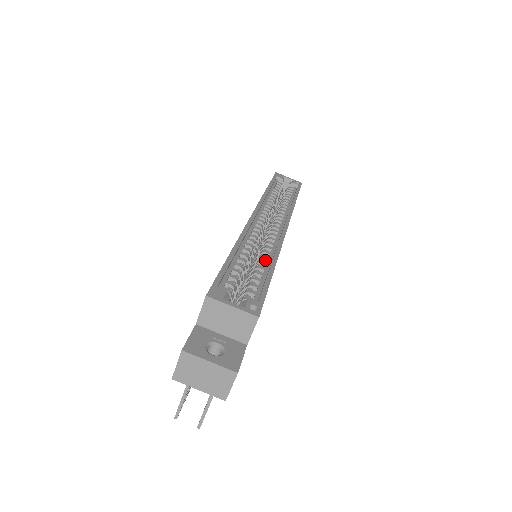
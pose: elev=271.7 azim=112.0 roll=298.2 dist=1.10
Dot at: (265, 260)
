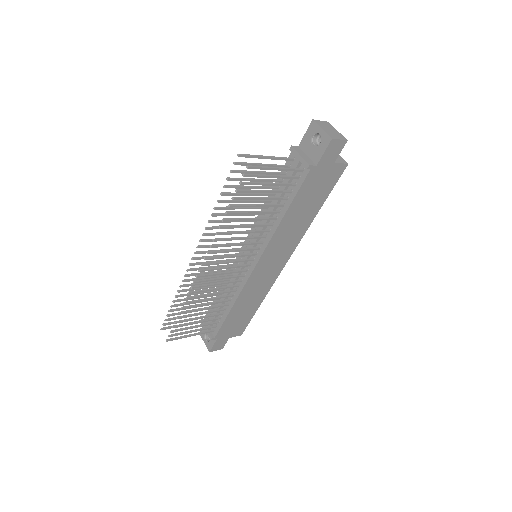
Dot at: occluded
